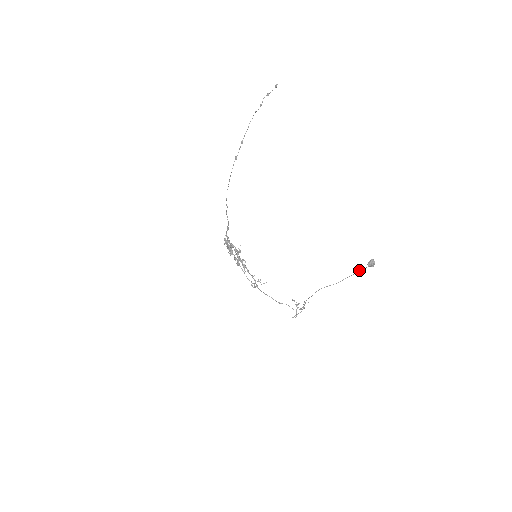
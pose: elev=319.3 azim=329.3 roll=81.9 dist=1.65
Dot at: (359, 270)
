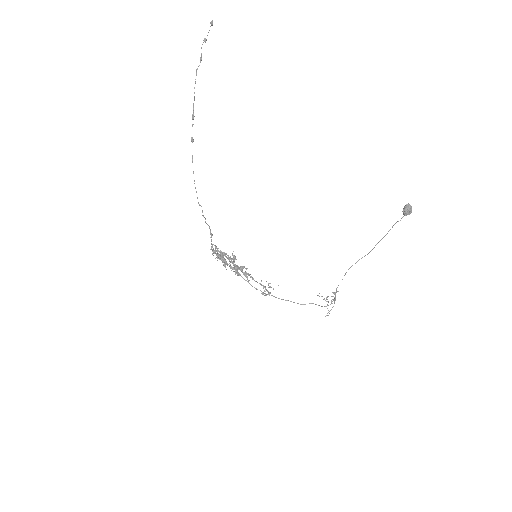
Dot at: occluded
